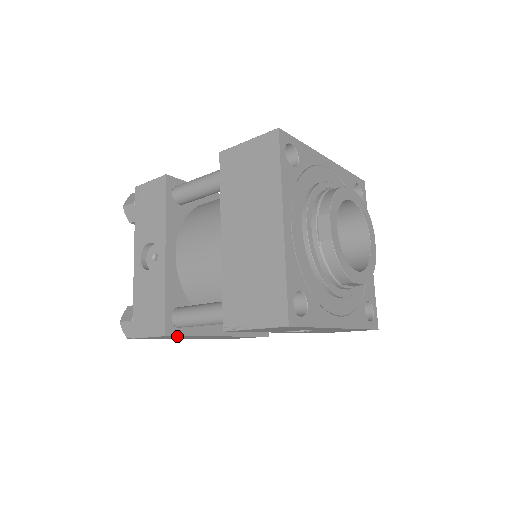
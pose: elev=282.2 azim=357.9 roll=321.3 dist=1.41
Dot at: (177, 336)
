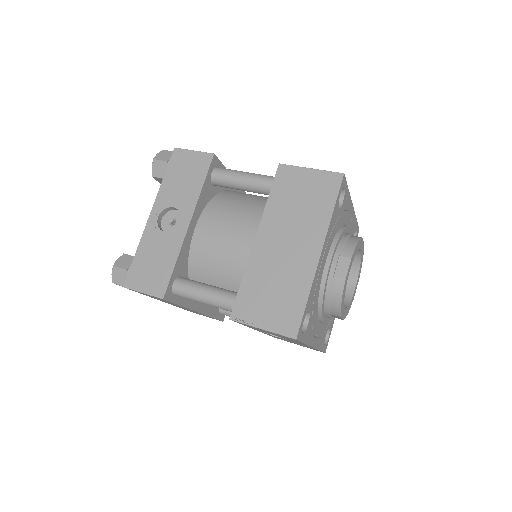
Dot at: (168, 301)
